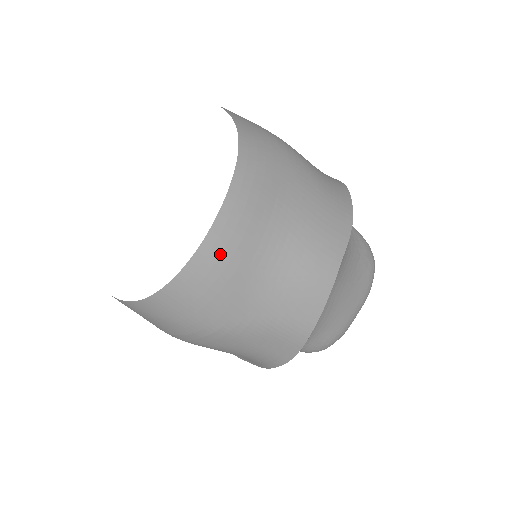
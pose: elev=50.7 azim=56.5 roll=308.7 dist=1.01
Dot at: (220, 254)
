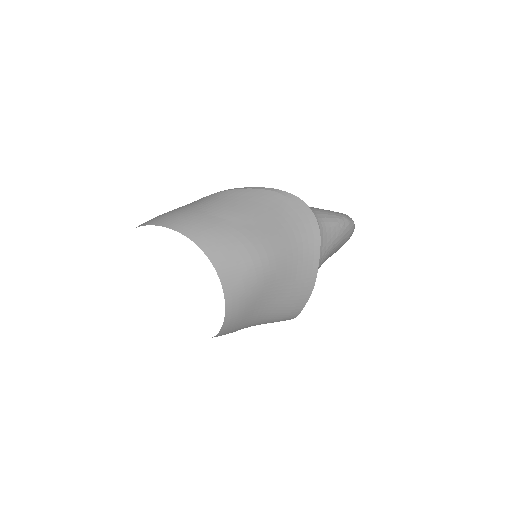
Dot at: occluded
